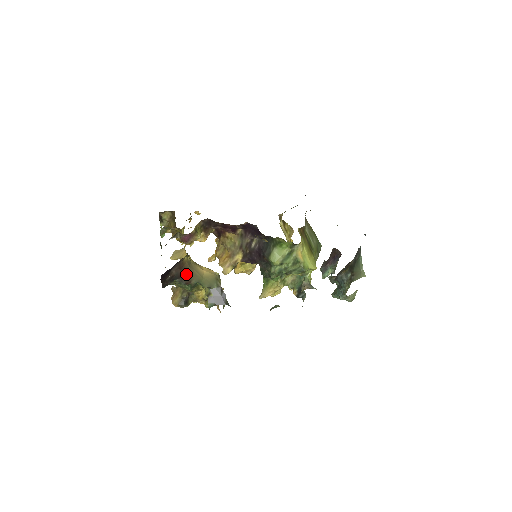
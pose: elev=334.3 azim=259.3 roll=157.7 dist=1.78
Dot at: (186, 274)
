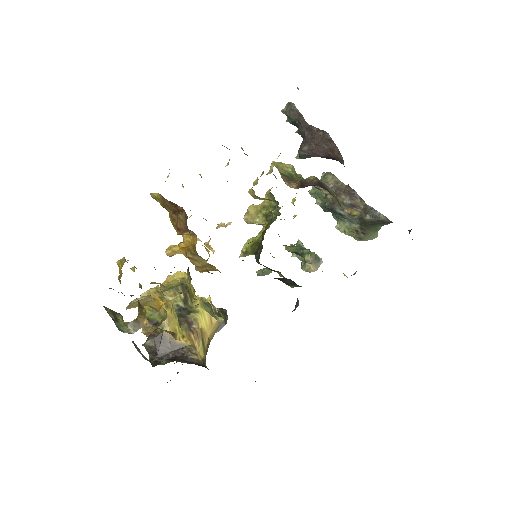
Dot at: occluded
